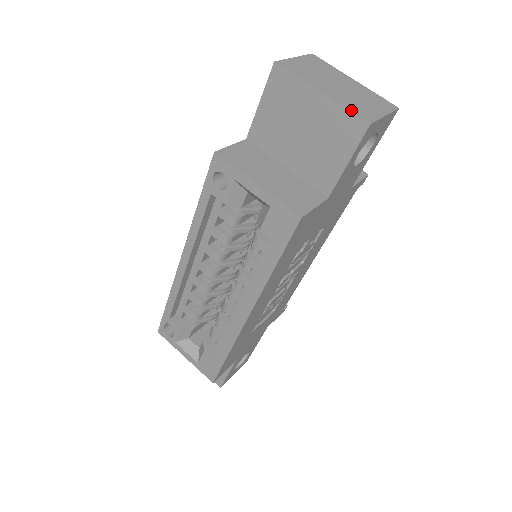
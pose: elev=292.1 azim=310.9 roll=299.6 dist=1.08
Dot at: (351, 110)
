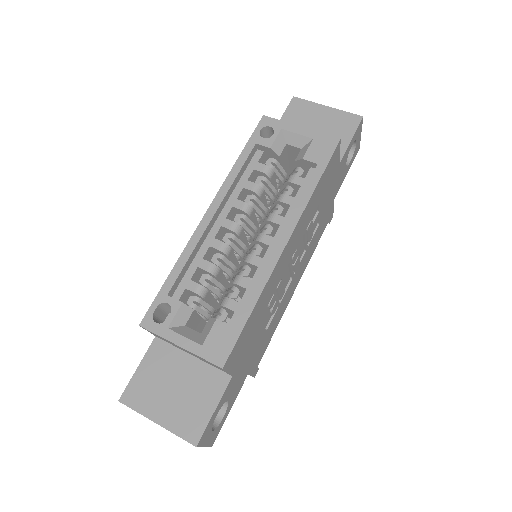
Dot at: (348, 113)
